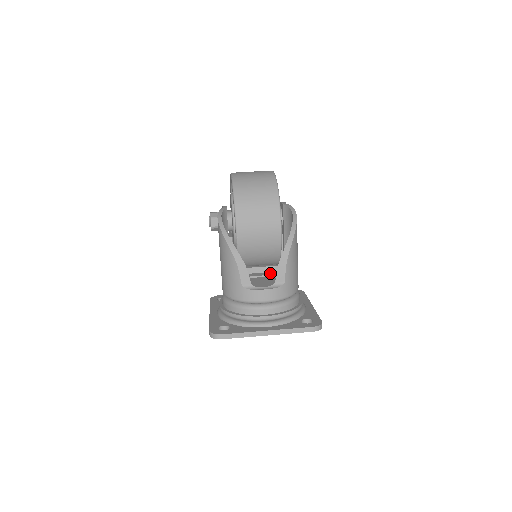
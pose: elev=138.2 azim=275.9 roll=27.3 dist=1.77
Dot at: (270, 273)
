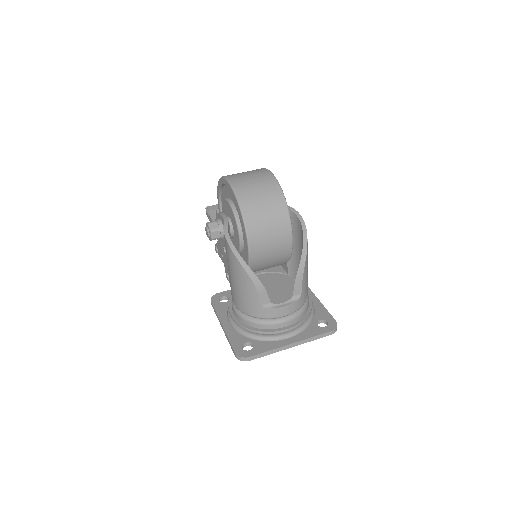
Dot at: occluded
